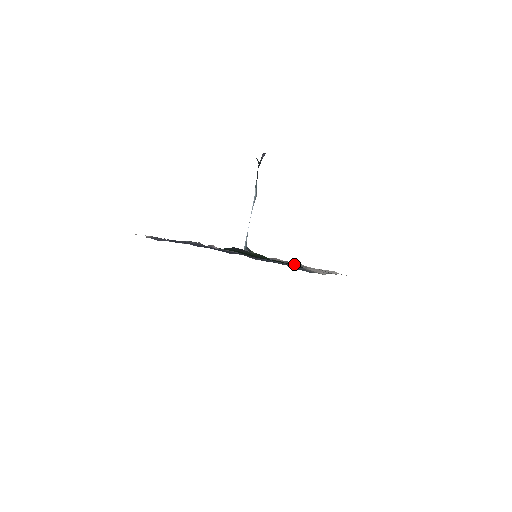
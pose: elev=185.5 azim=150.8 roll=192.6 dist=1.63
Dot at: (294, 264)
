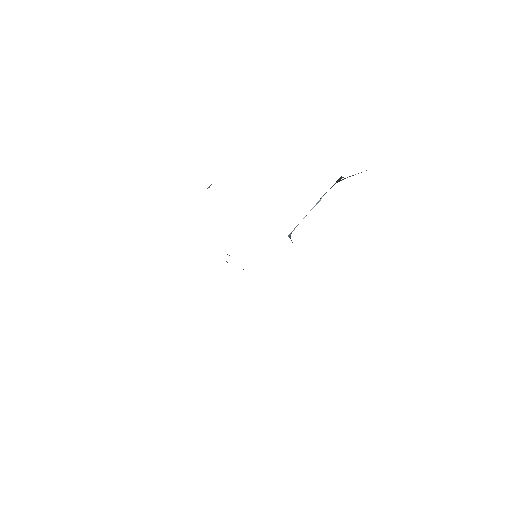
Dot at: occluded
